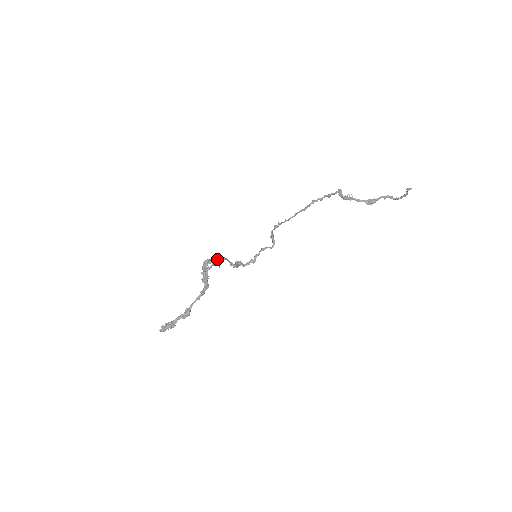
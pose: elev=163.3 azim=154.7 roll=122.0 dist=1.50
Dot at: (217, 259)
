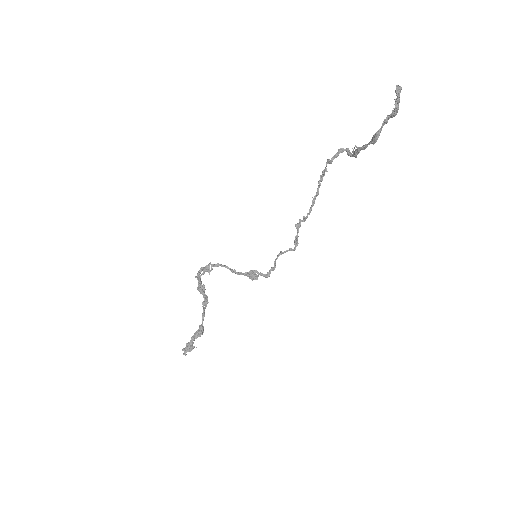
Dot at: (207, 265)
